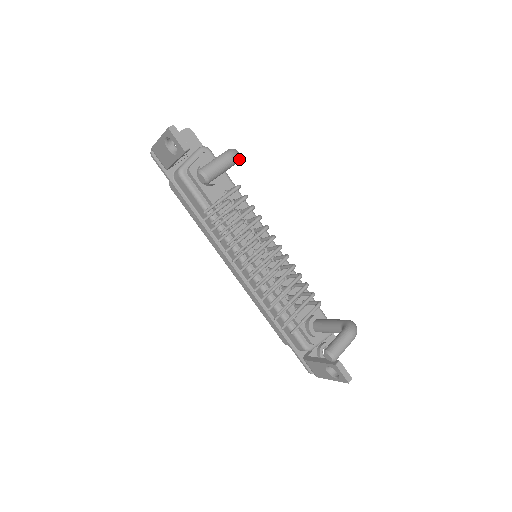
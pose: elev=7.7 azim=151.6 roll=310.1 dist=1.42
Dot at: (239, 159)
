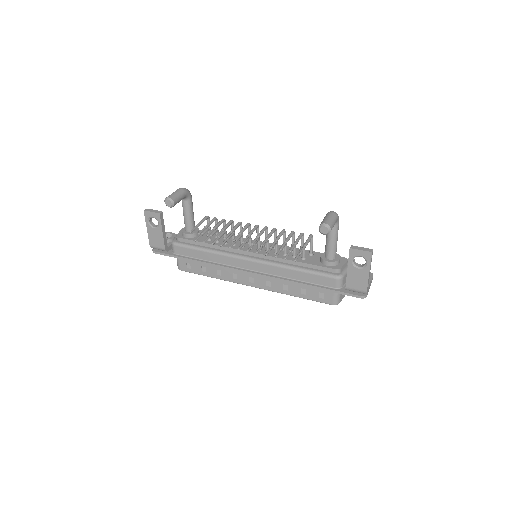
Dot at: occluded
